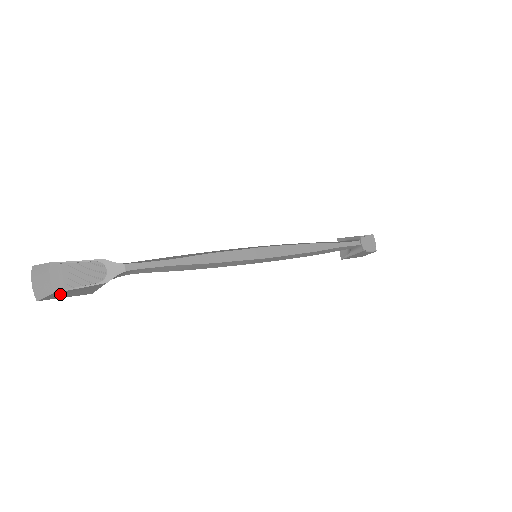
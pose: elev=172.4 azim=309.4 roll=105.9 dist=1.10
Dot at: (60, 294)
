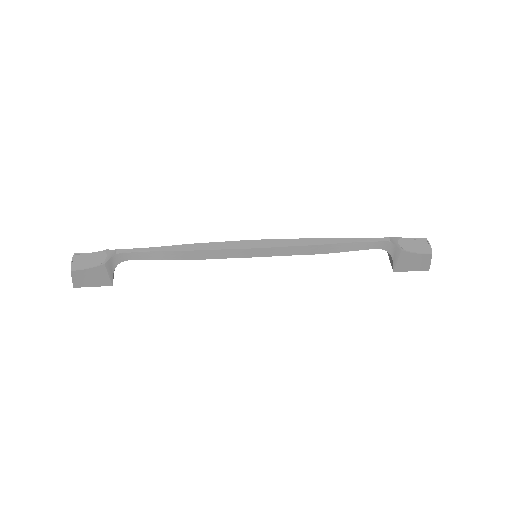
Dot at: (81, 278)
